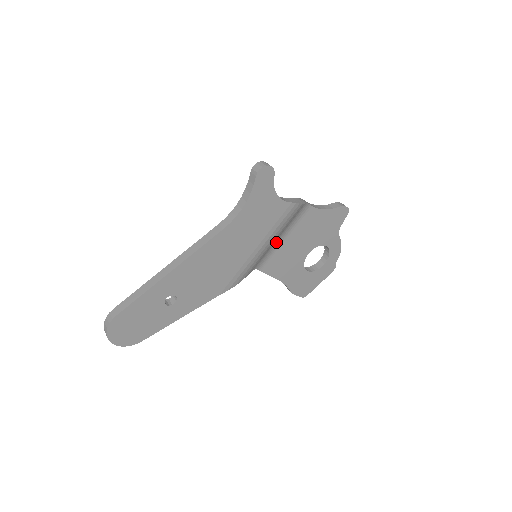
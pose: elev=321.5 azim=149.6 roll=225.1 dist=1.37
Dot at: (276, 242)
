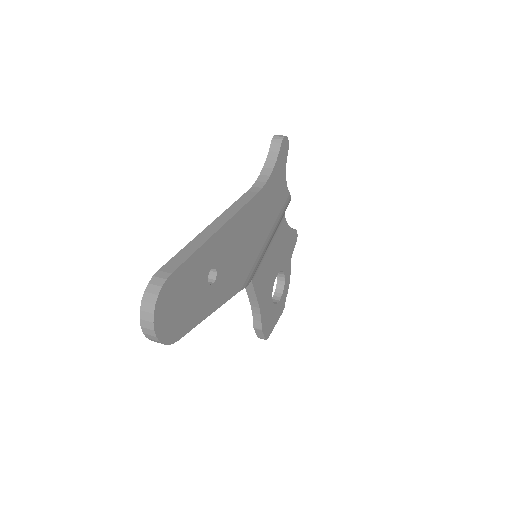
Dot at: occluded
